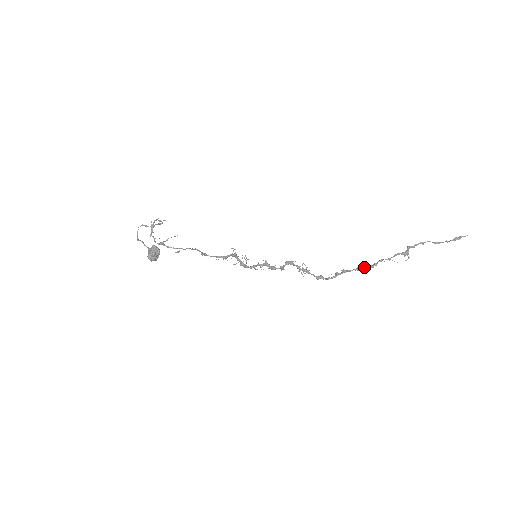
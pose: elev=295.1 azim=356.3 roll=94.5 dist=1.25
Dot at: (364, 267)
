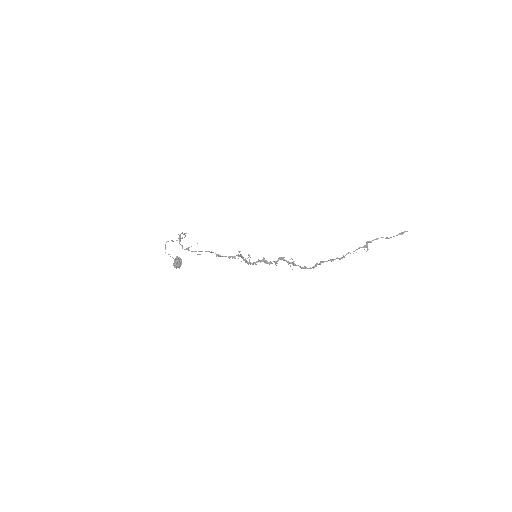
Dot at: (336, 258)
